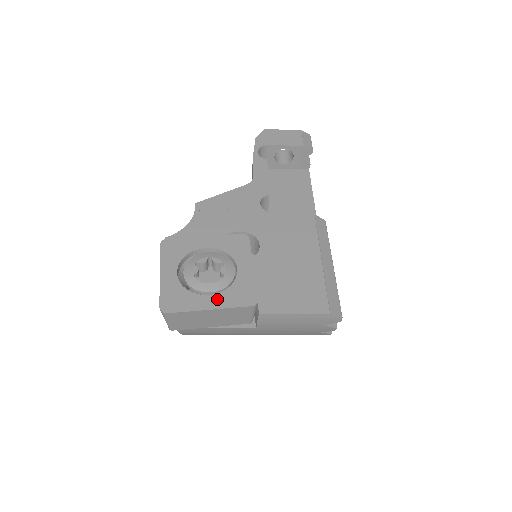
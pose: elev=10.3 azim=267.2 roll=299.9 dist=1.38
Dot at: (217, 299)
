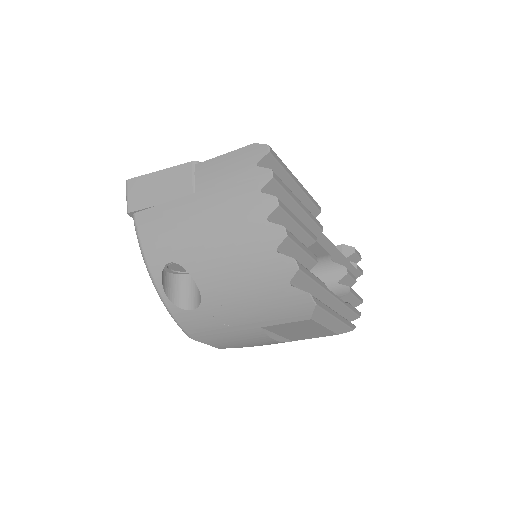
Dot at: occluded
